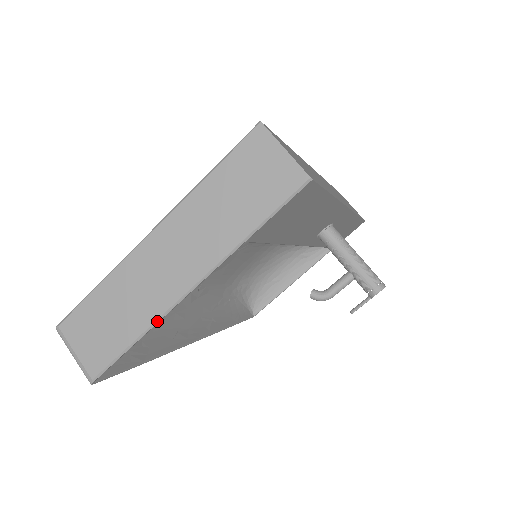
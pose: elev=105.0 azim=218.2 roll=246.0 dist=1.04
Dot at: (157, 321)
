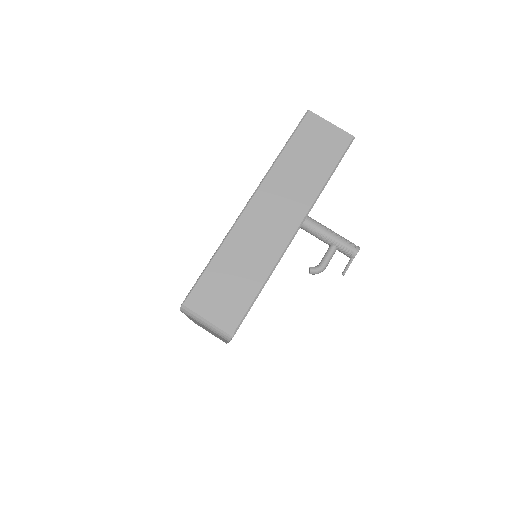
Dot at: (277, 263)
